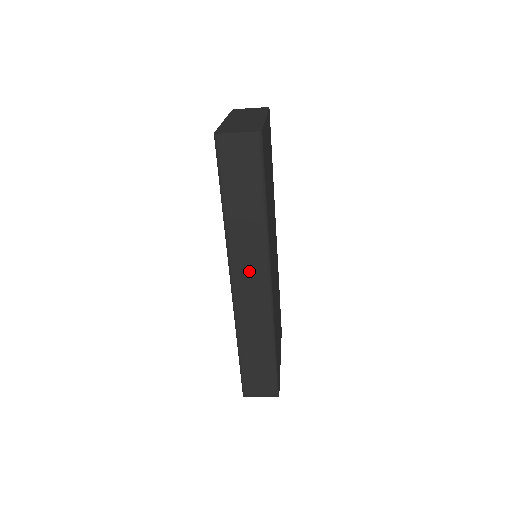
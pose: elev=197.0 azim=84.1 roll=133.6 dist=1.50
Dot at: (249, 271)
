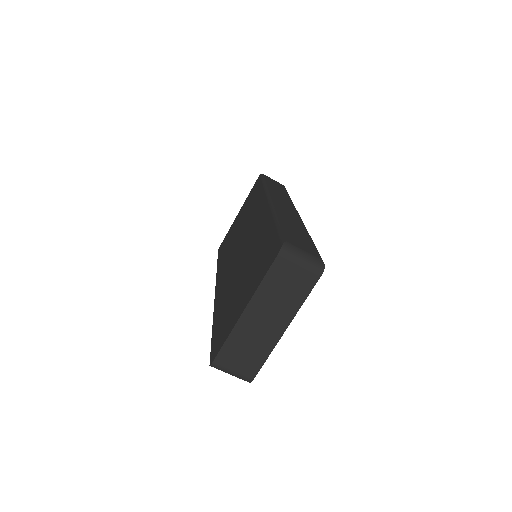
Dot at: (283, 202)
